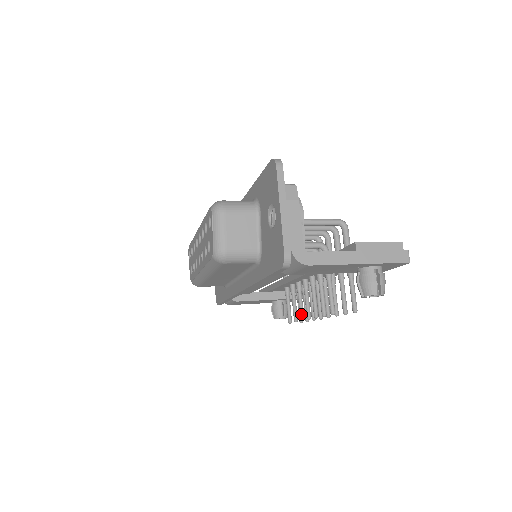
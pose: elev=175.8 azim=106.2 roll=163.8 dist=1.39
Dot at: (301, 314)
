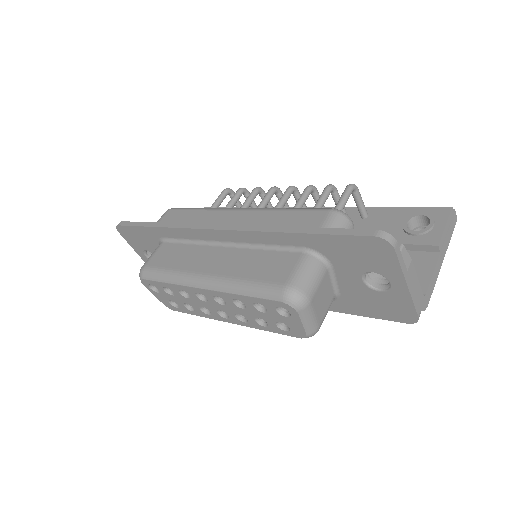
Dot at: occluded
